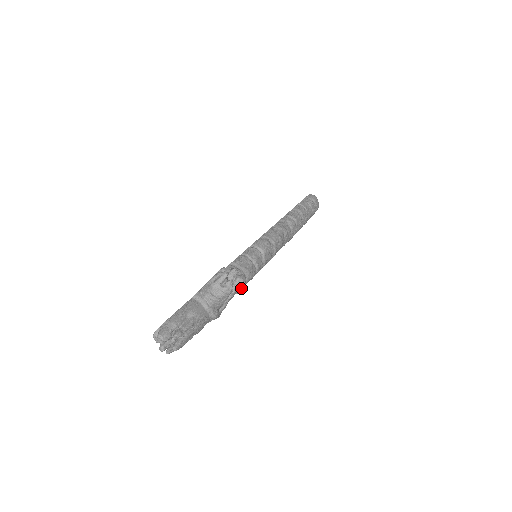
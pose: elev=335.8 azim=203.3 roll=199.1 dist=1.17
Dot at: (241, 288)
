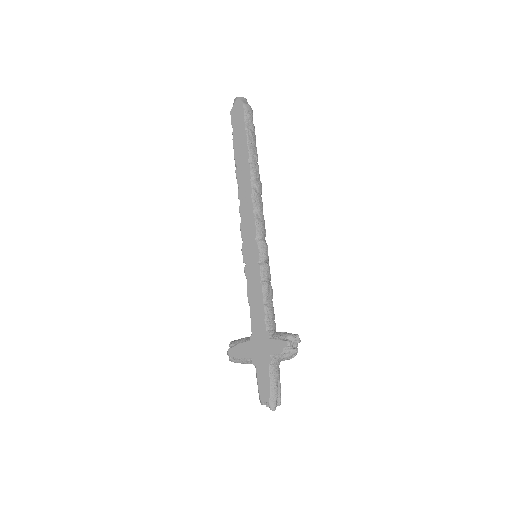
Dot at: occluded
